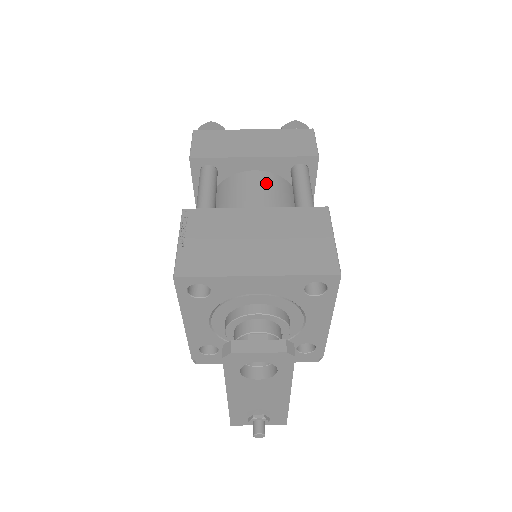
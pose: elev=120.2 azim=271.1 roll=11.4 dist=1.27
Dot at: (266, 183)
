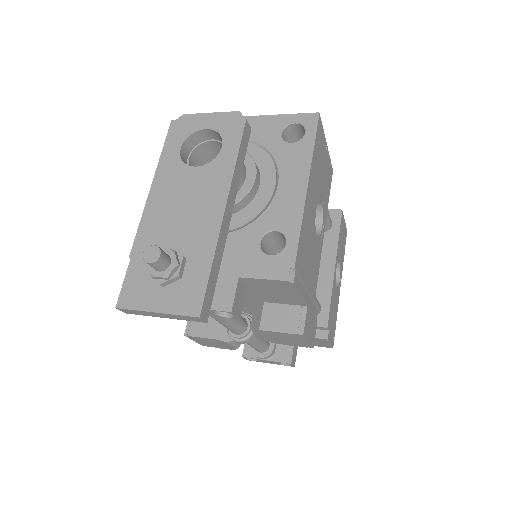
Dot at: occluded
